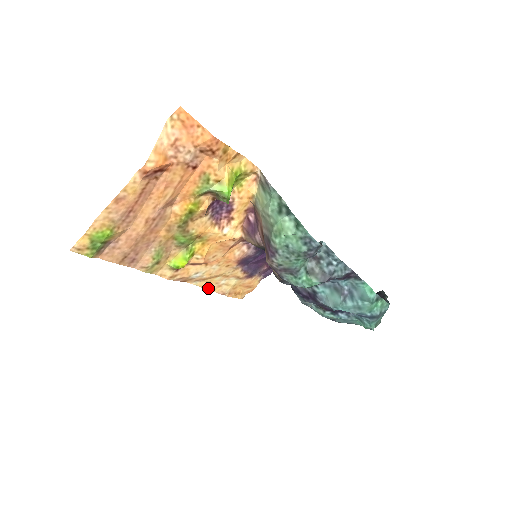
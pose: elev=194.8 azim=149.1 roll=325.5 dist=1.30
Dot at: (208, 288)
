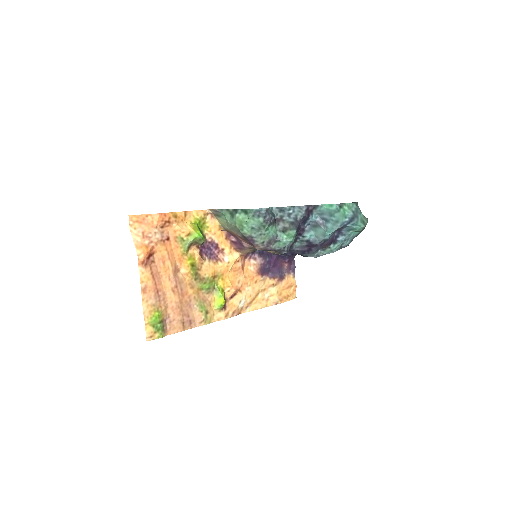
Dot at: (261, 307)
